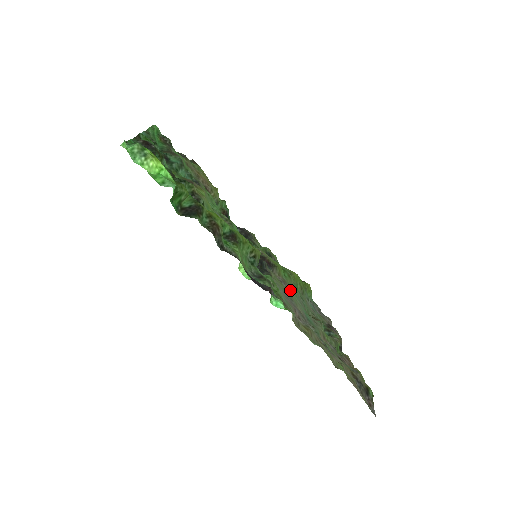
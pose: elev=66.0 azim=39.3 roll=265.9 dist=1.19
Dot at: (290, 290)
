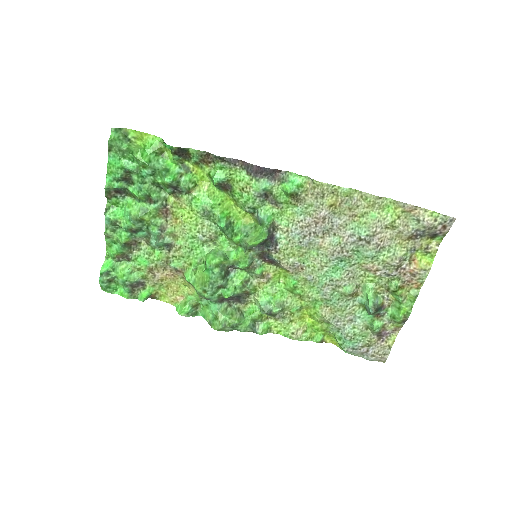
Dot at: (307, 270)
